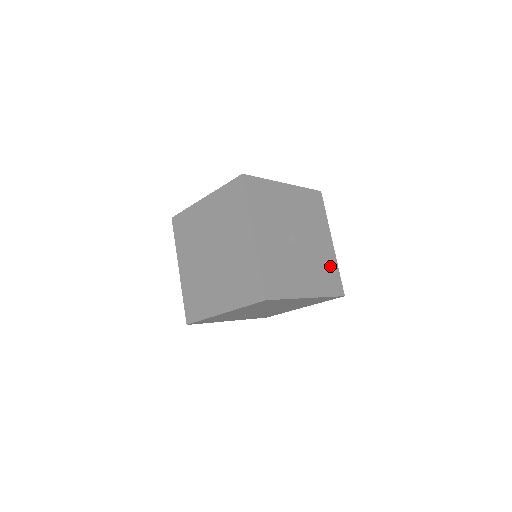
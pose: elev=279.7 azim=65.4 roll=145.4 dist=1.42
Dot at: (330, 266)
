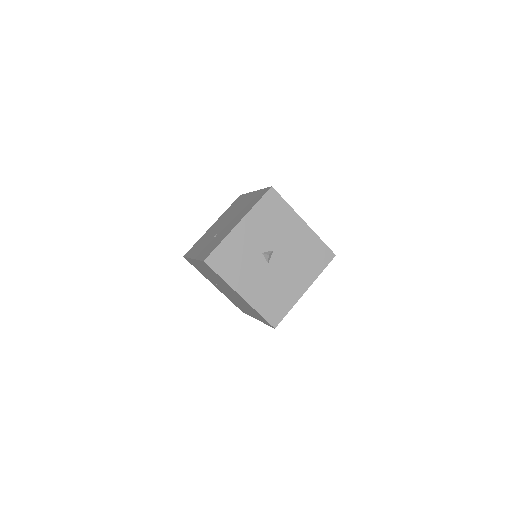
Dot at: (284, 300)
